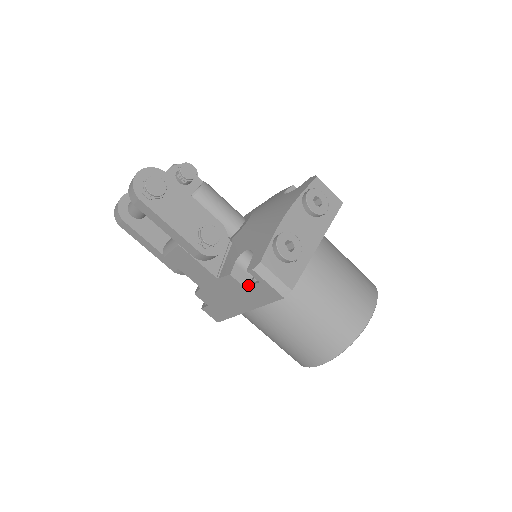
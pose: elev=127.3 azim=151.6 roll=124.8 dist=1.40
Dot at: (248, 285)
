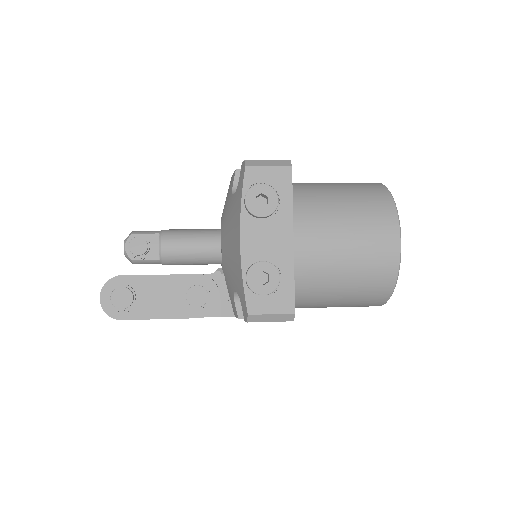
Dot at: occluded
